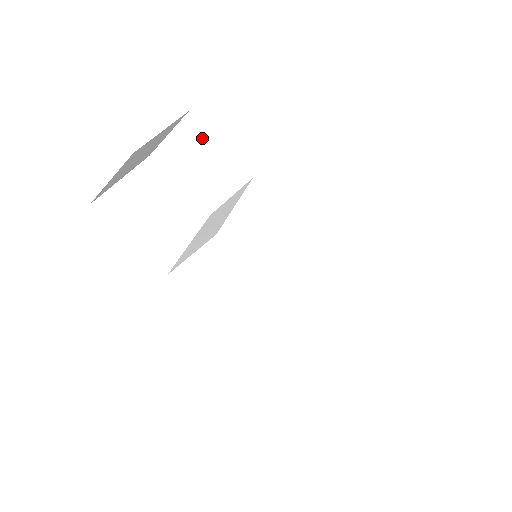
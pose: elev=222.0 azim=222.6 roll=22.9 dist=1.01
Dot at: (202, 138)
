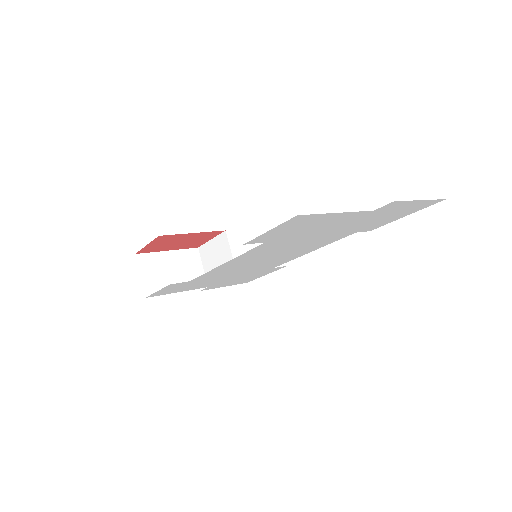
Dot at: (207, 249)
